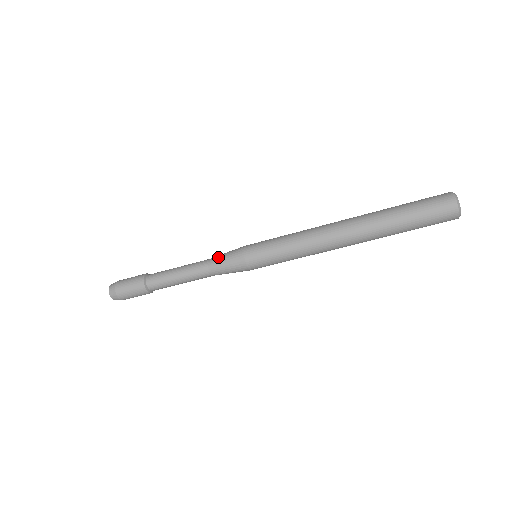
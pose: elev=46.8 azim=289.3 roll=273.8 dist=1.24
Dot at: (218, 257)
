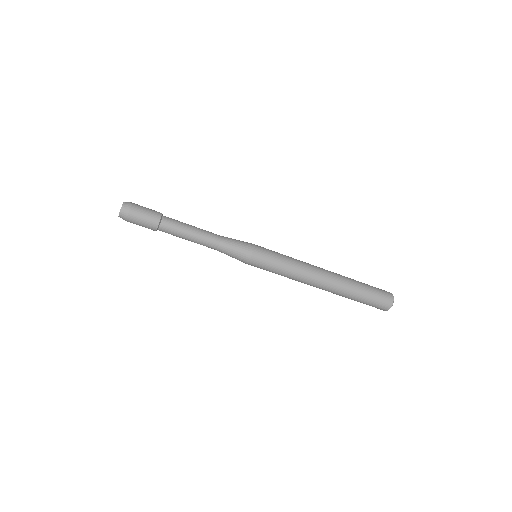
Dot at: (231, 239)
